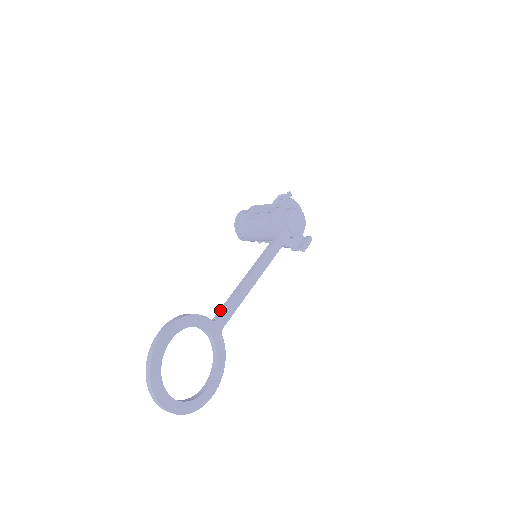
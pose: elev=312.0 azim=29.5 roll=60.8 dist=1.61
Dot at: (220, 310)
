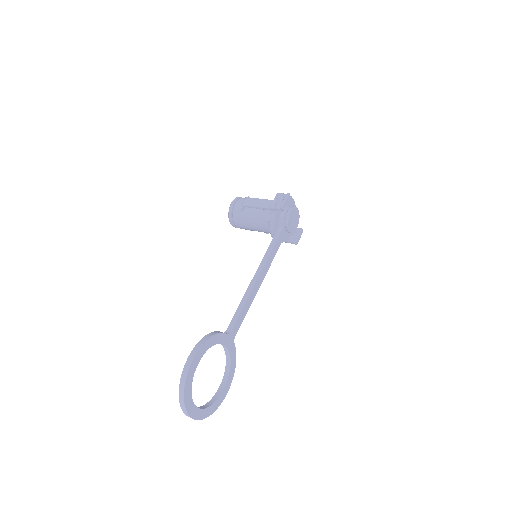
Dot at: (232, 321)
